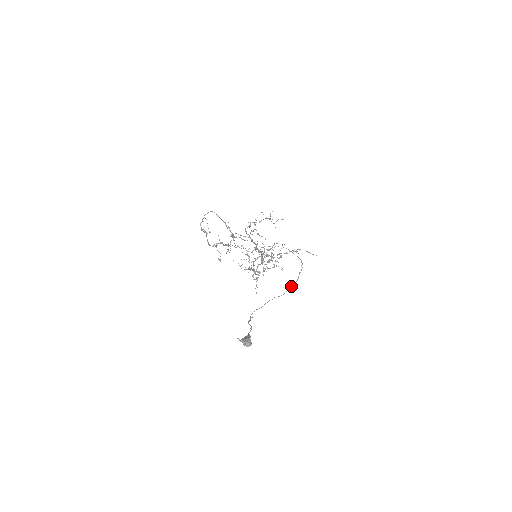
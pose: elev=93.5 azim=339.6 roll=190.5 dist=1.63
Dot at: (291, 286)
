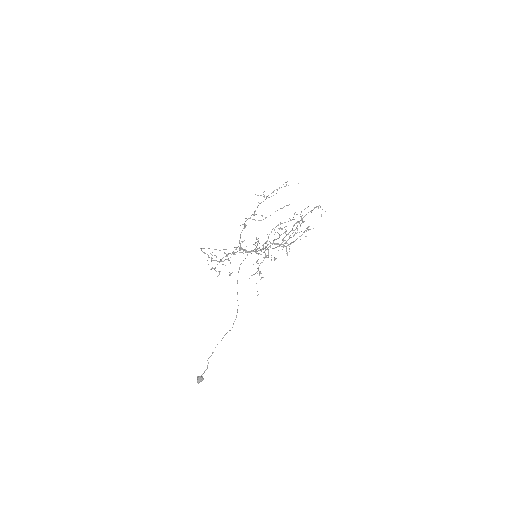
Dot at: occluded
